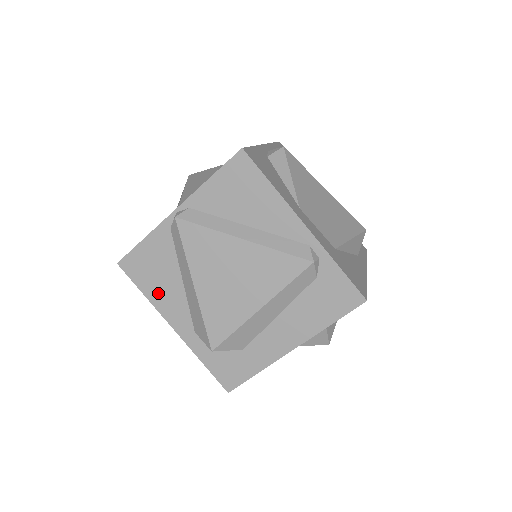
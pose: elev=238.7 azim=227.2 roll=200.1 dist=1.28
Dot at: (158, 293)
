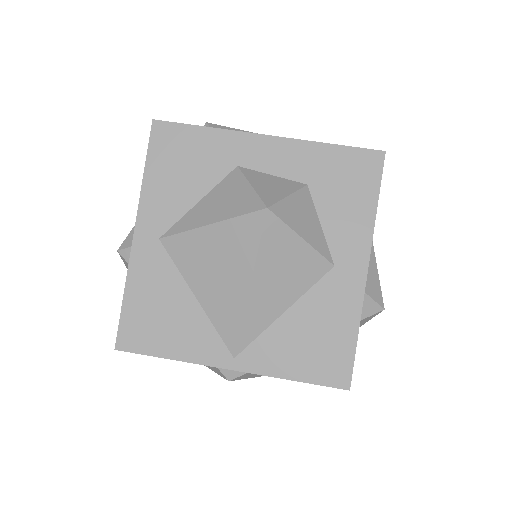
Dot at: occluded
